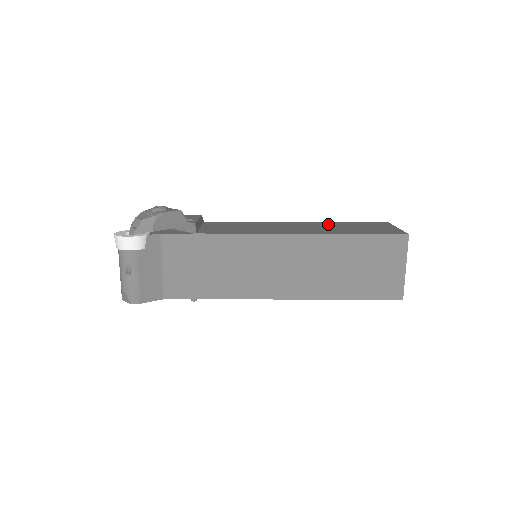
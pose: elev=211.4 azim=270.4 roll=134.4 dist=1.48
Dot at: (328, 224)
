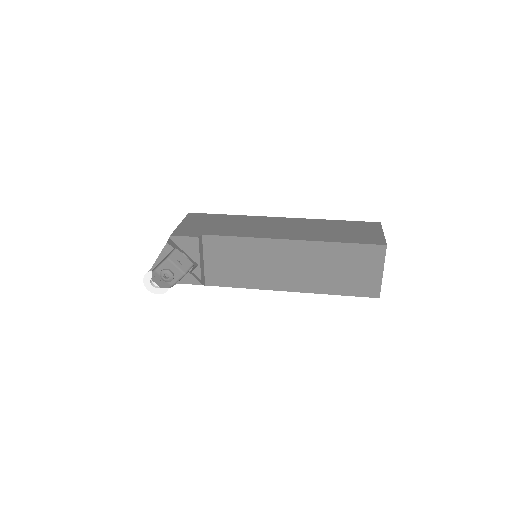
Dot at: (321, 254)
